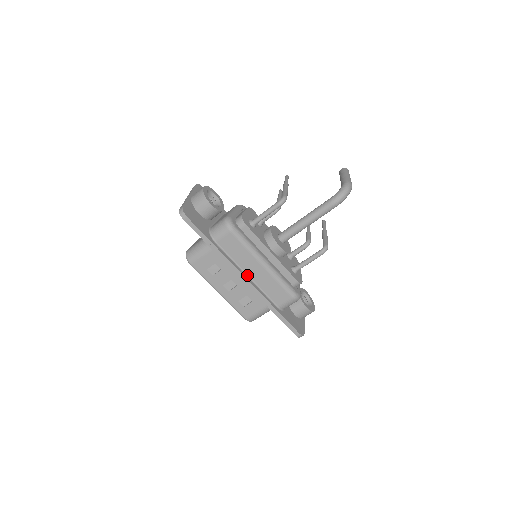
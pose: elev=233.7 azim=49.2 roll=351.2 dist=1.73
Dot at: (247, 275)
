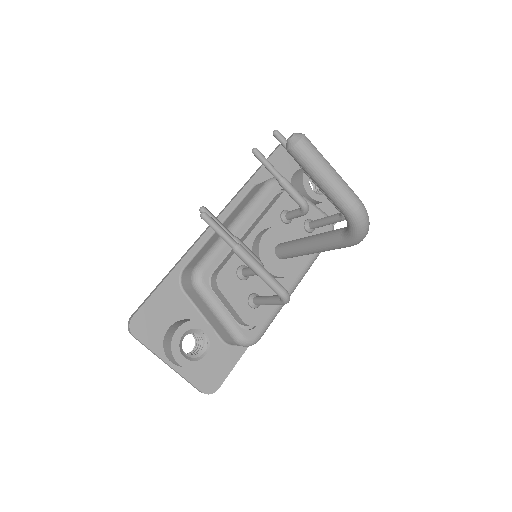
Dot at: occluded
